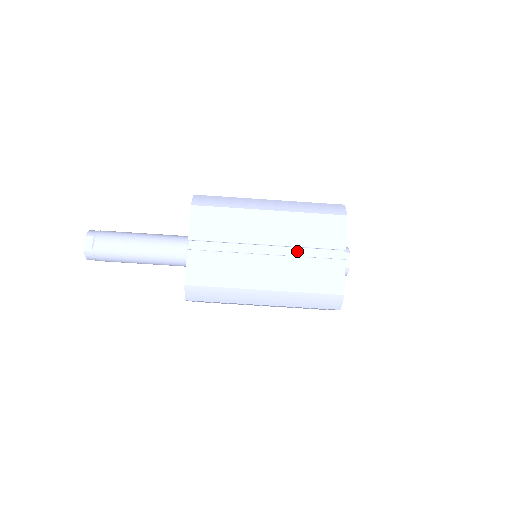
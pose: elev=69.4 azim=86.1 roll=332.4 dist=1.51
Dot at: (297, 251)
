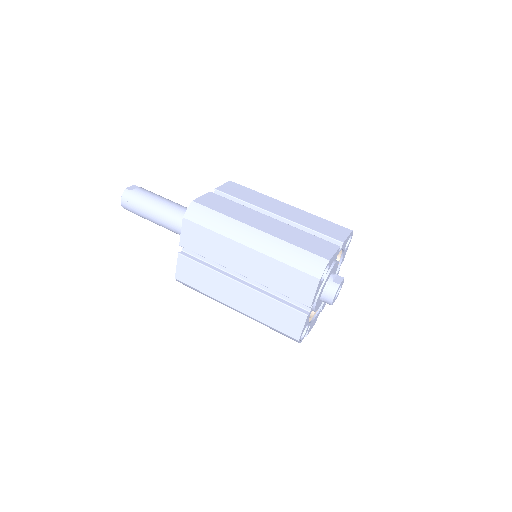
Dot at: occluded
